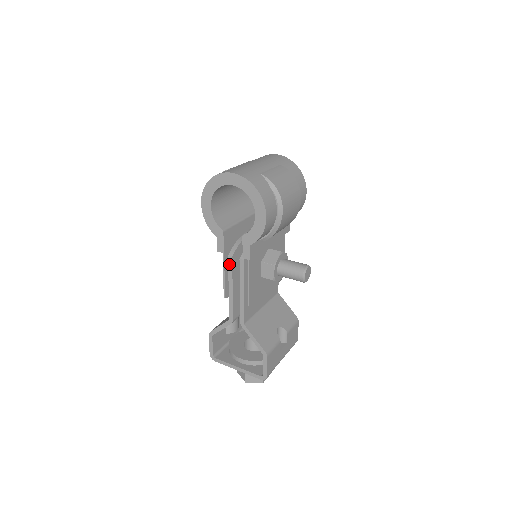
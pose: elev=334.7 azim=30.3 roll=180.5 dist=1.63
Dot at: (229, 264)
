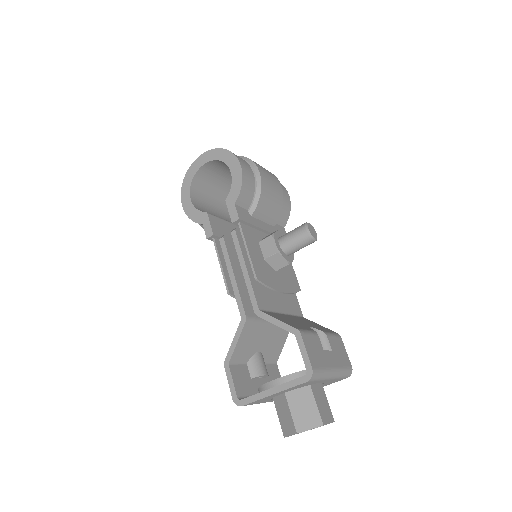
Dot at: (222, 247)
